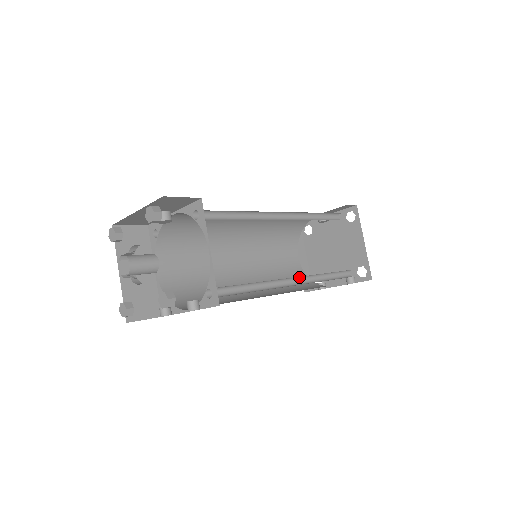
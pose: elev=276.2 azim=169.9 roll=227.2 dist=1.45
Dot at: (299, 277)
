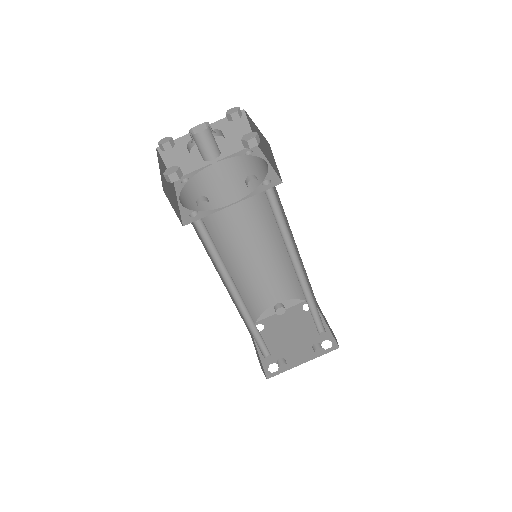
Dot at: (299, 277)
